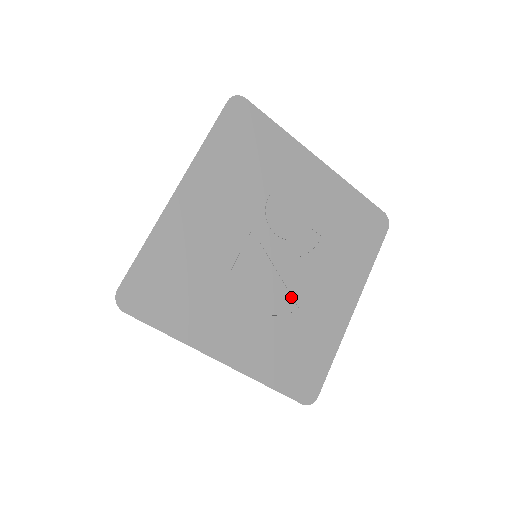
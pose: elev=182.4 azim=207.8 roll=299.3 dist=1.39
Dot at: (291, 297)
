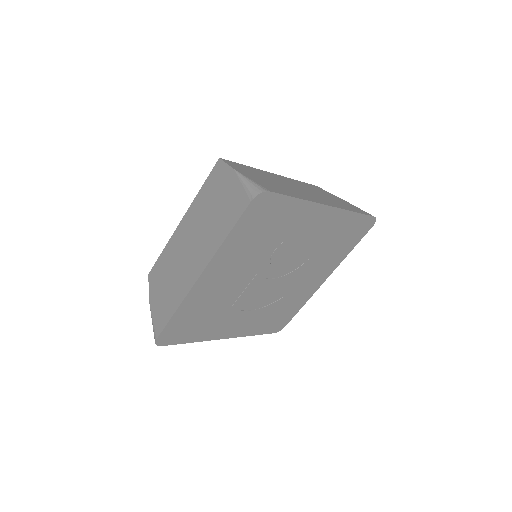
Dot at: (279, 293)
